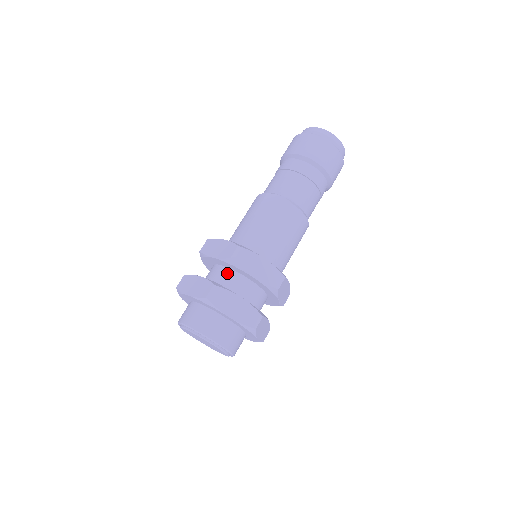
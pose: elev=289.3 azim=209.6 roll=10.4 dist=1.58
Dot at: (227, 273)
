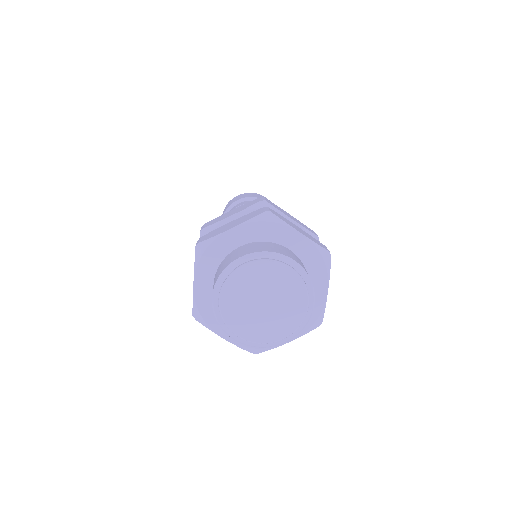
Dot at: occluded
